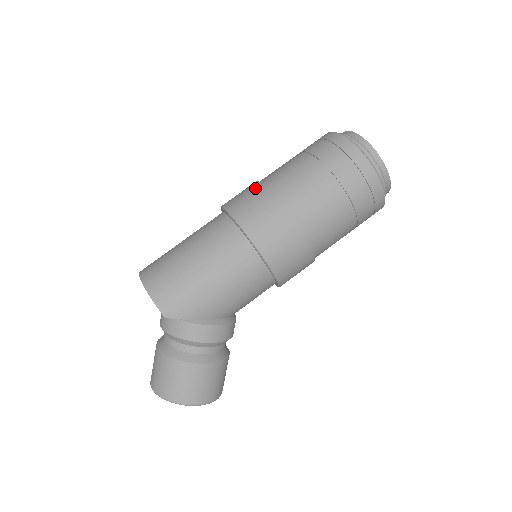
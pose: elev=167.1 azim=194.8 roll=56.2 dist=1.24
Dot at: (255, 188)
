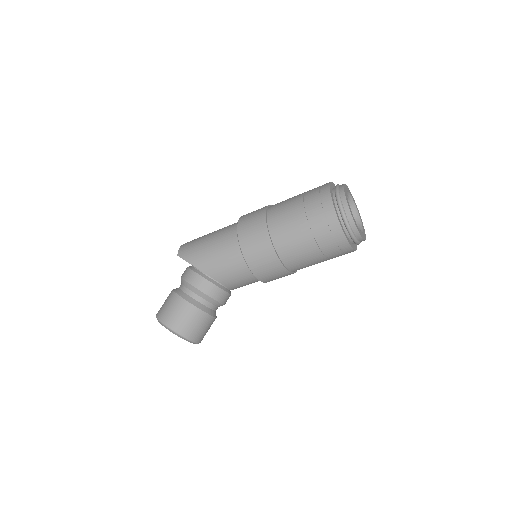
Dot at: occluded
